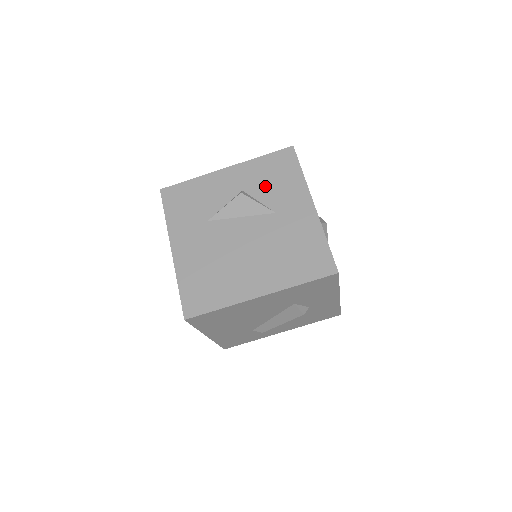
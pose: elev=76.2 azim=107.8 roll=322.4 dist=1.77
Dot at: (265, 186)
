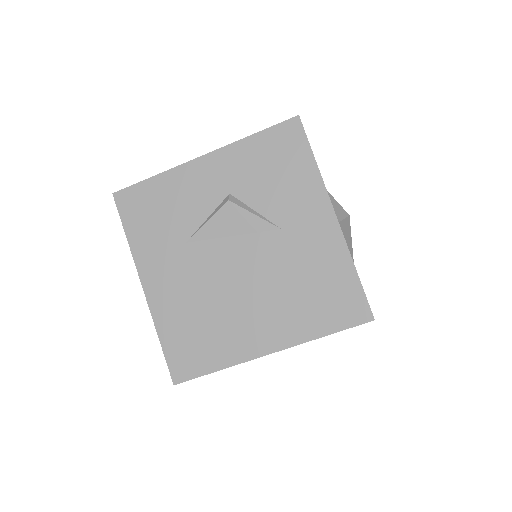
Dot at: (262, 186)
